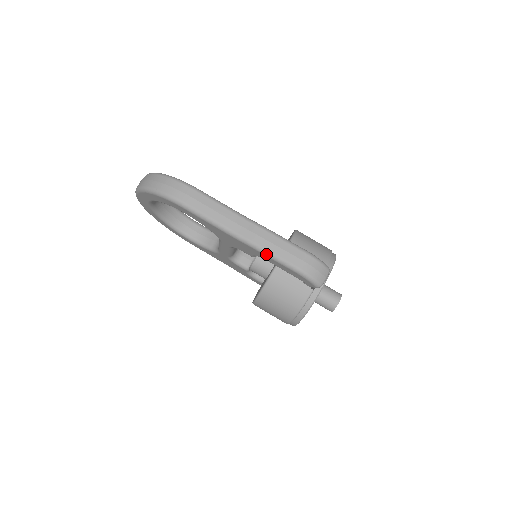
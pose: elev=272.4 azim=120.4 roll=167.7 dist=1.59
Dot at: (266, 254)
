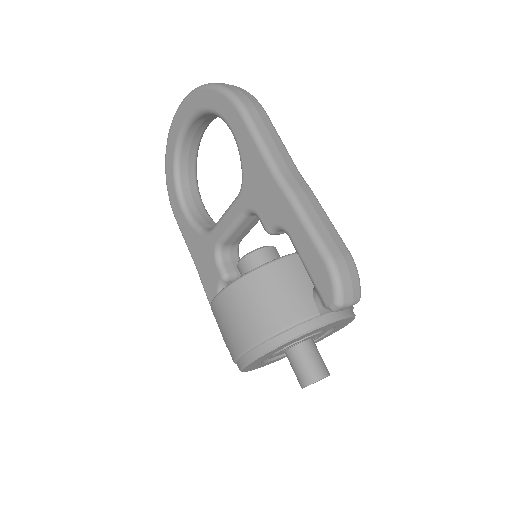
Dot at: (301, 216)
